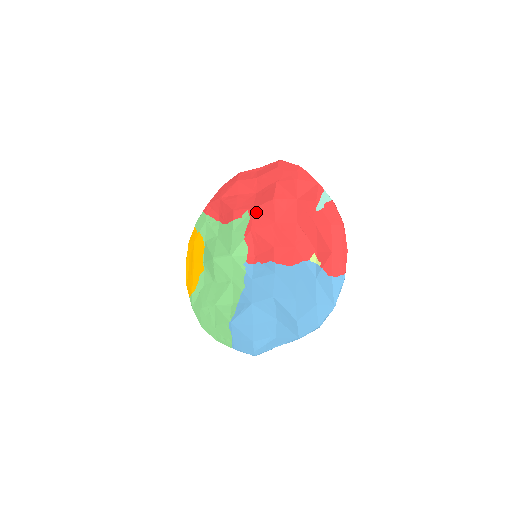
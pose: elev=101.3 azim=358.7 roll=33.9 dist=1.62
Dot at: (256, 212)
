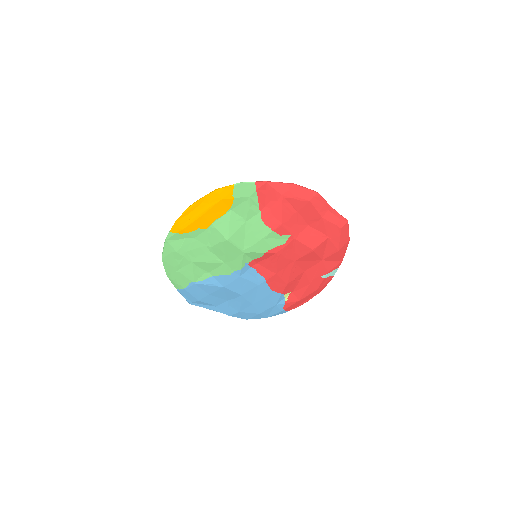
Dot at: (294, 243)
